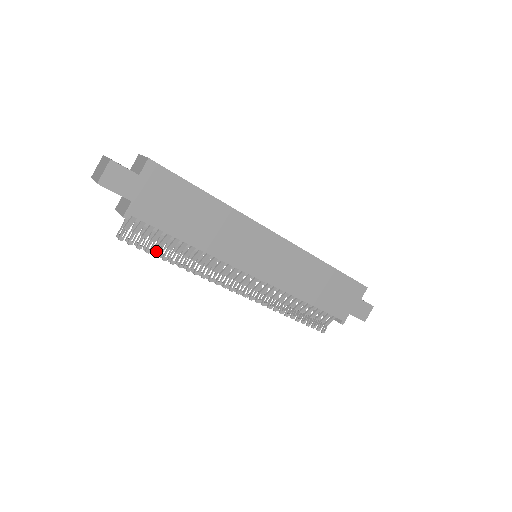
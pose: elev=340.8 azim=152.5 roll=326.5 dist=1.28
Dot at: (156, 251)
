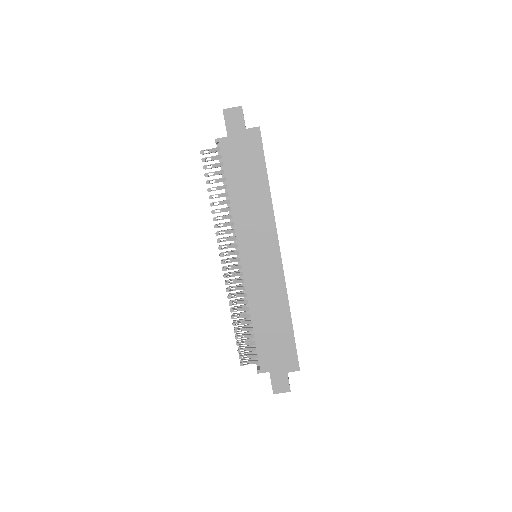
Dot at: (210, 180)
